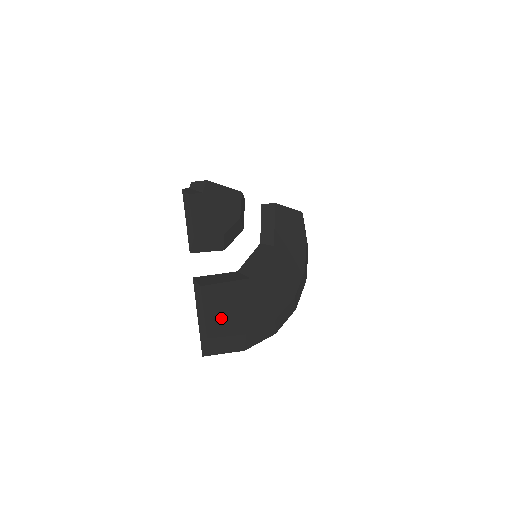
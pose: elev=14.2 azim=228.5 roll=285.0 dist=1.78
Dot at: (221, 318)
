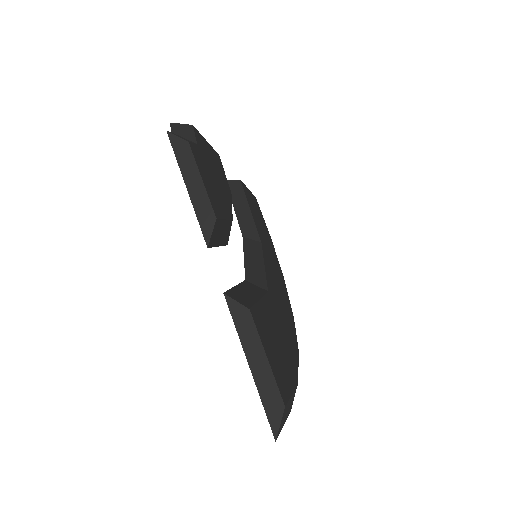
Dot at: (278, 364)
